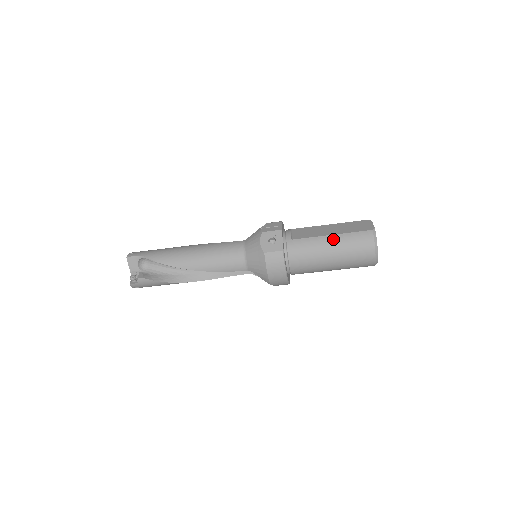
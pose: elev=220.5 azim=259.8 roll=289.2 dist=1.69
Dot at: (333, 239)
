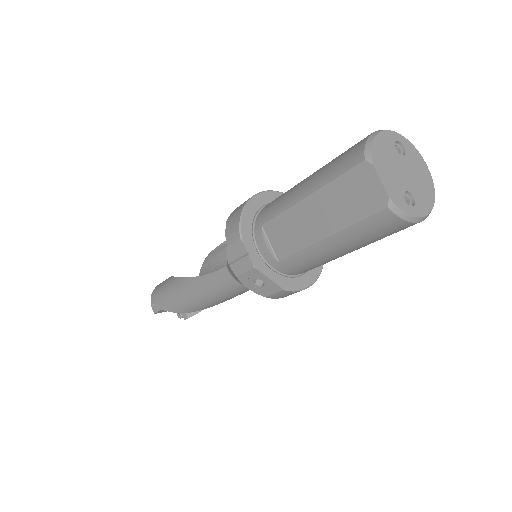
Dot at: (333, 244)
